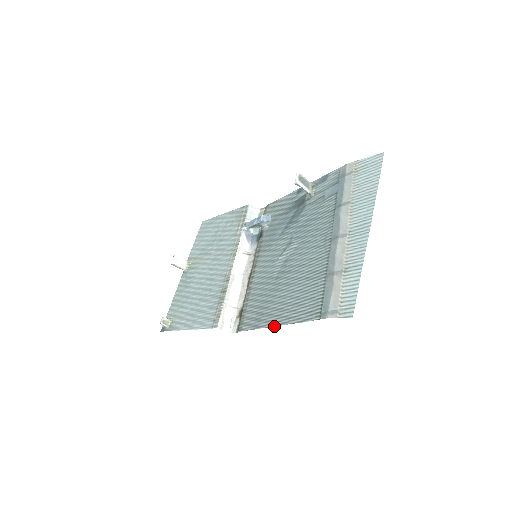
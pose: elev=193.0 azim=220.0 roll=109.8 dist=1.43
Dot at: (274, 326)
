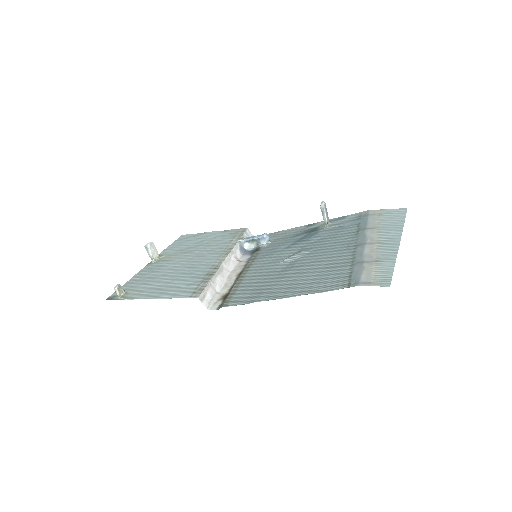
Dot at: (280, 298)
